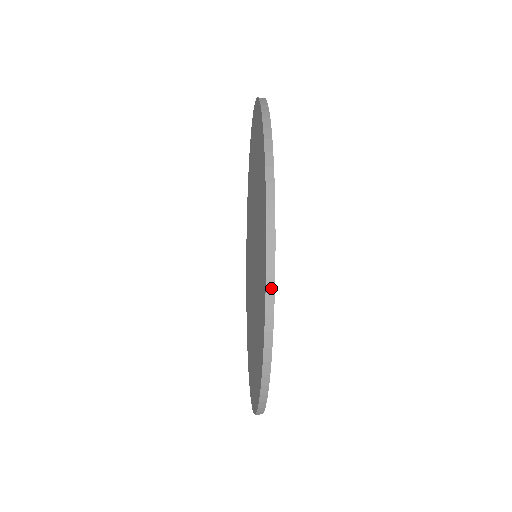
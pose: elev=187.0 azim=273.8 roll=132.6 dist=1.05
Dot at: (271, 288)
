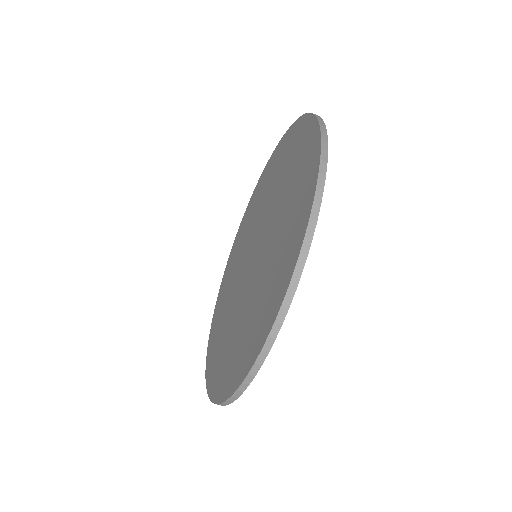
Dot at: occluded
